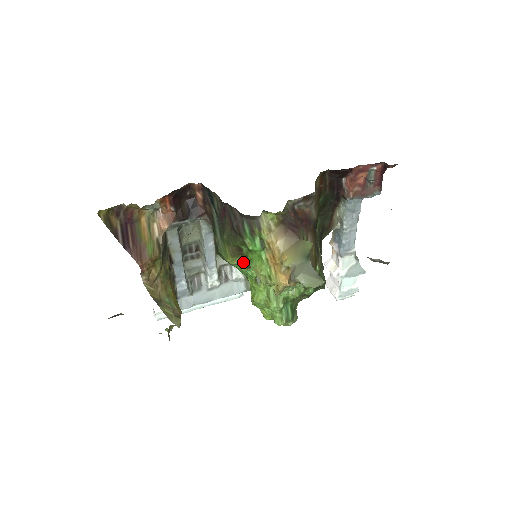
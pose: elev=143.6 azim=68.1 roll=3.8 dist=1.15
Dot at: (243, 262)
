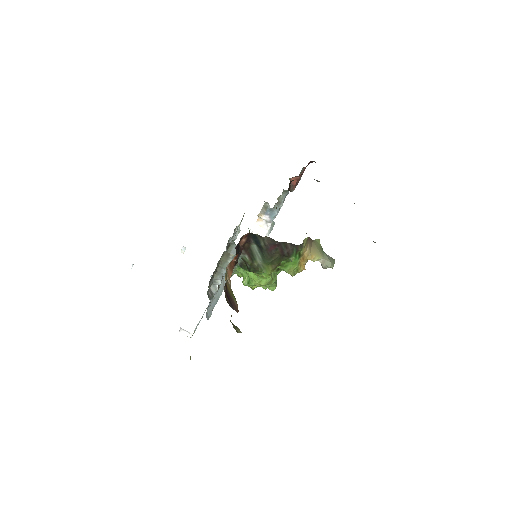
Dot at: (276, 269)
